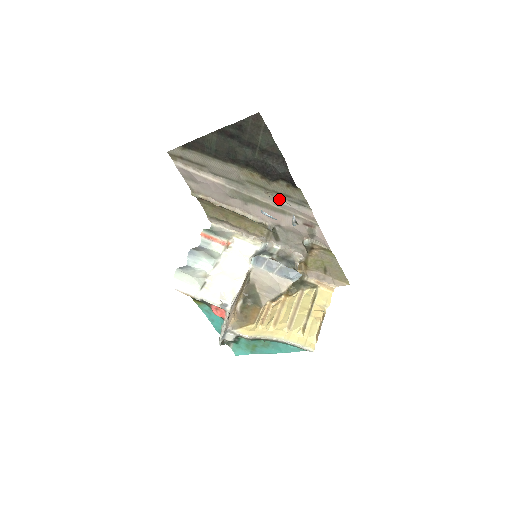
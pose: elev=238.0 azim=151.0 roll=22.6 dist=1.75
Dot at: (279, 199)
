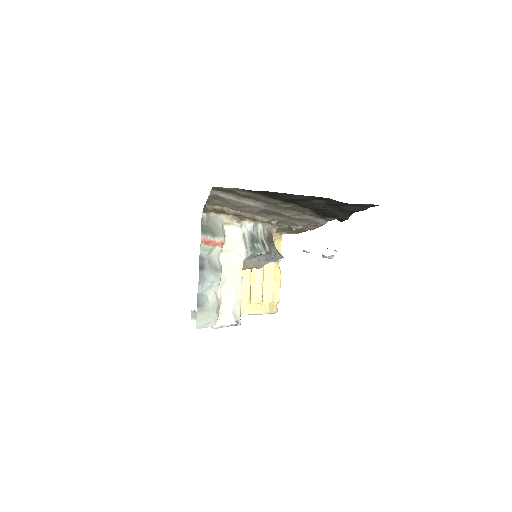
Dot at: (307, 216)
